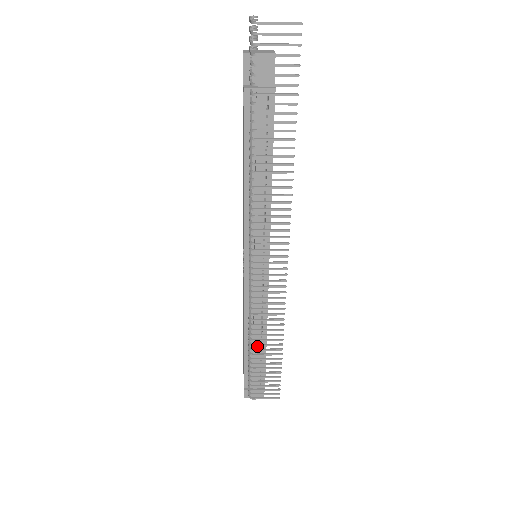
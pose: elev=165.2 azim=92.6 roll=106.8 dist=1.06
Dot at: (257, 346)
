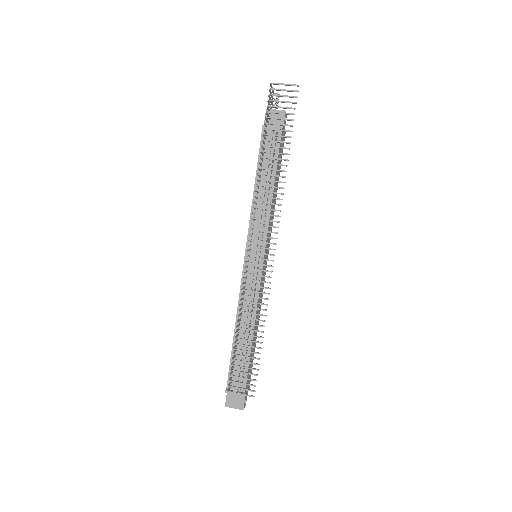
Dot at: occluded
